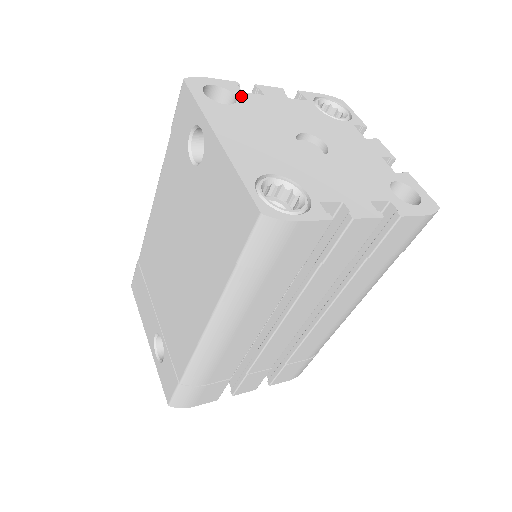
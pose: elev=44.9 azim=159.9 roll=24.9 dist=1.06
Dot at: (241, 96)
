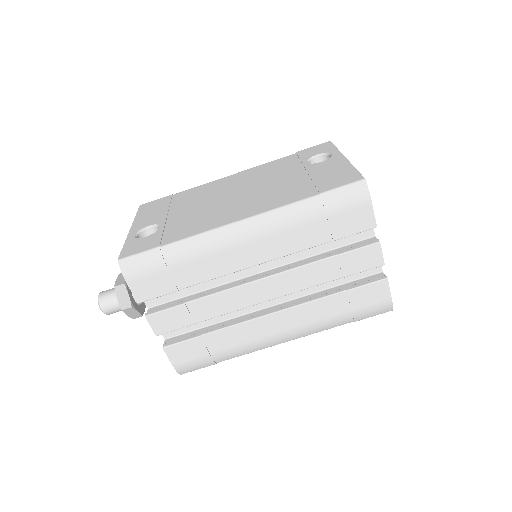
Dot at: occluded
